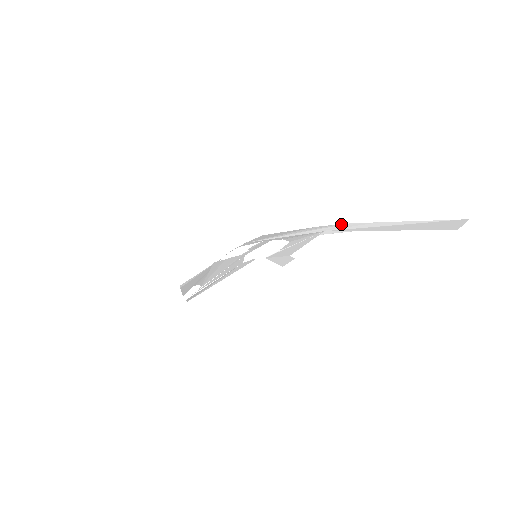
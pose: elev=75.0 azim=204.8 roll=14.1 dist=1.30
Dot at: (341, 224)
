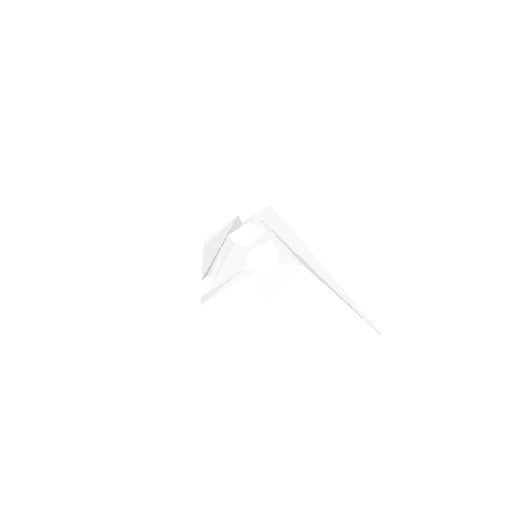
Dot at: (319, 261)
